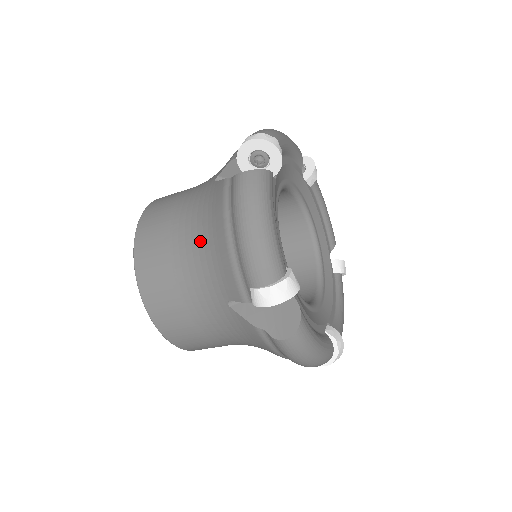
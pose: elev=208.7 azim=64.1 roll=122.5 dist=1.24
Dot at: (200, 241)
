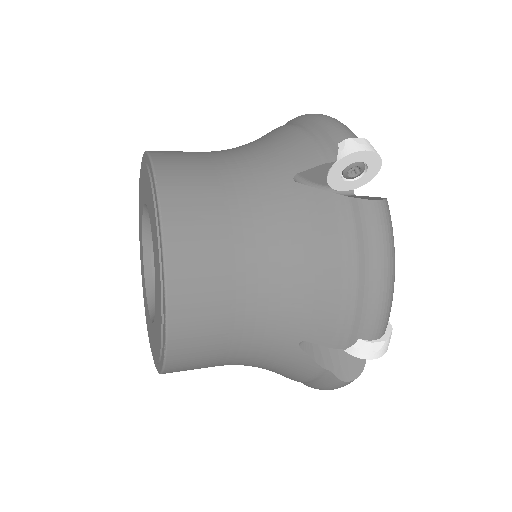
Dot at: occluded
